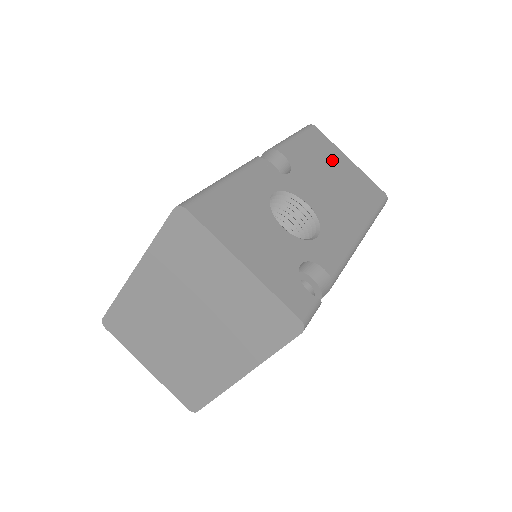
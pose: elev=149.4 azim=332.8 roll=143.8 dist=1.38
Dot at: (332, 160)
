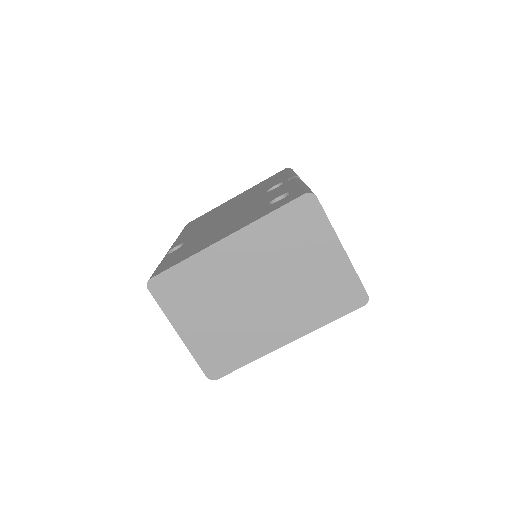
Dot at: occluded
